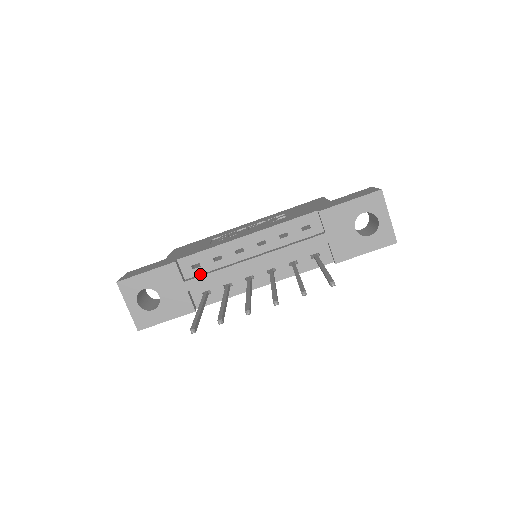
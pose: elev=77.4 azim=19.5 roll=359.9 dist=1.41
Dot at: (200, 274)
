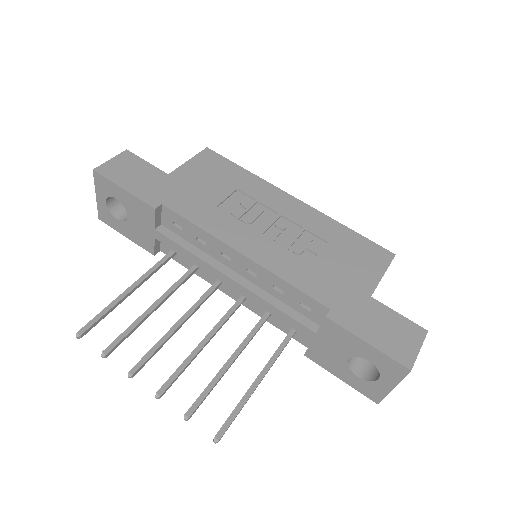
Dot at: (178, 234)
